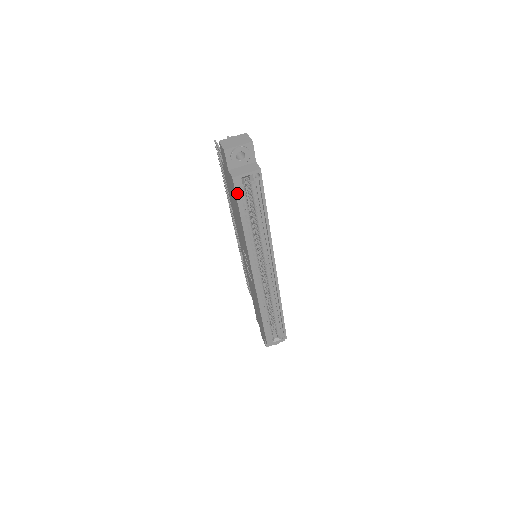
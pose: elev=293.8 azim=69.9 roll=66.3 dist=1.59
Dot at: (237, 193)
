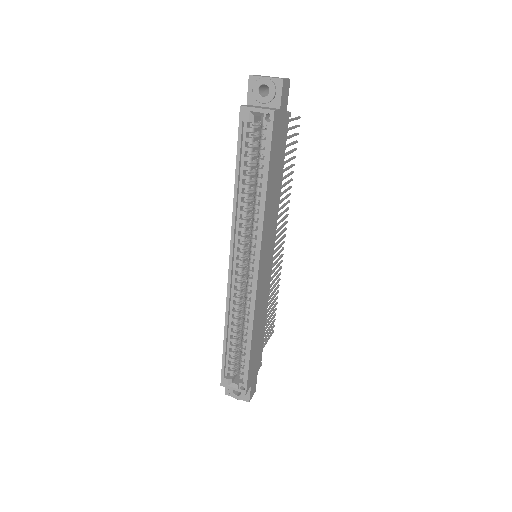
Dot at: (240, 130)
